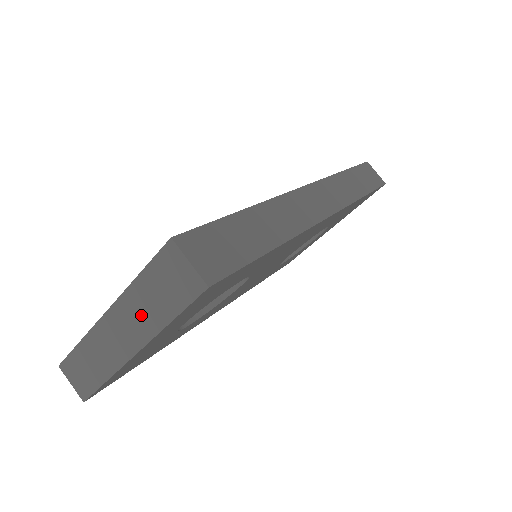
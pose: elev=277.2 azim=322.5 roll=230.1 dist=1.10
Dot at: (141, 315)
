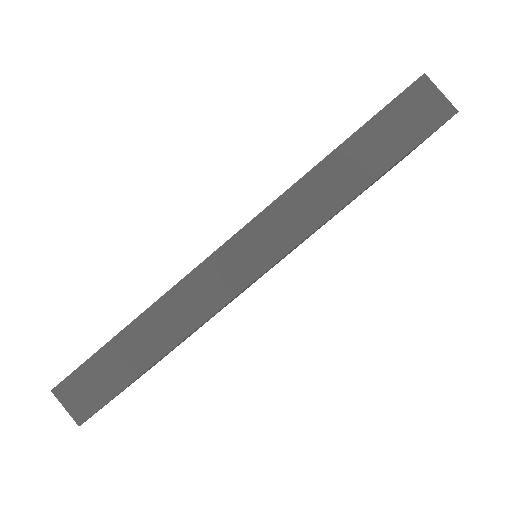
Dot at: occluded
